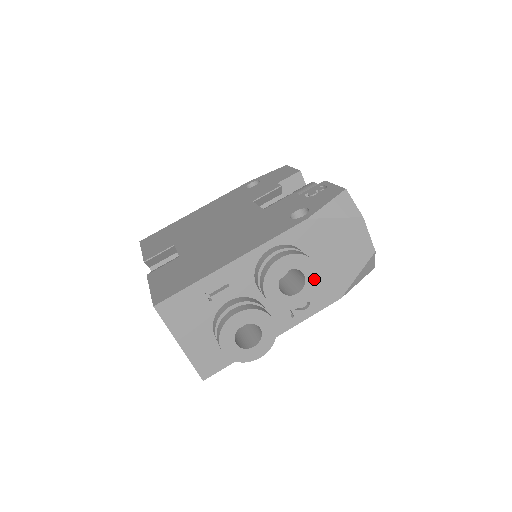
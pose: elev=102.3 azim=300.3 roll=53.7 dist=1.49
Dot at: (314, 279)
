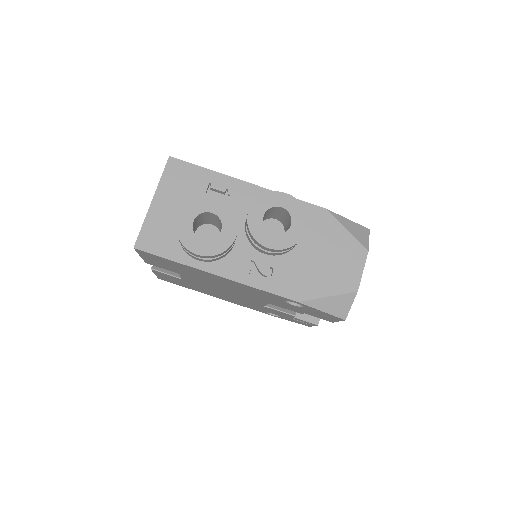
Dot at: (295, 236)
